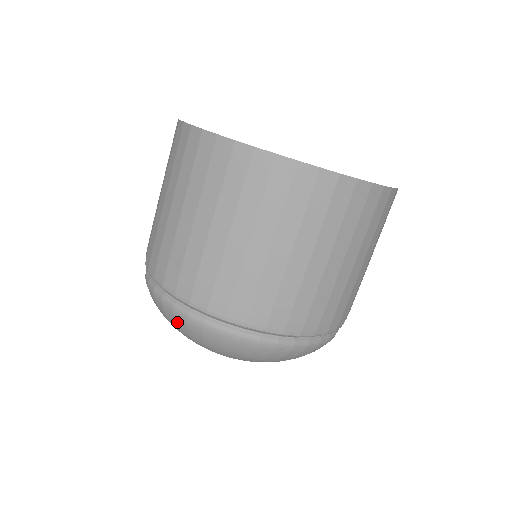
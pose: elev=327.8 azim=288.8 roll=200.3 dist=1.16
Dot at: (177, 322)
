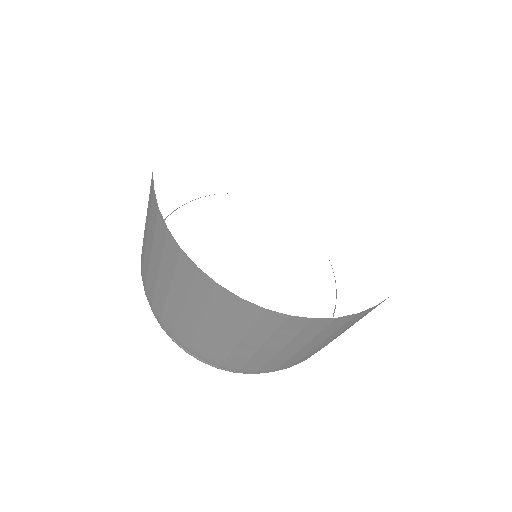
Dot at: occluded
